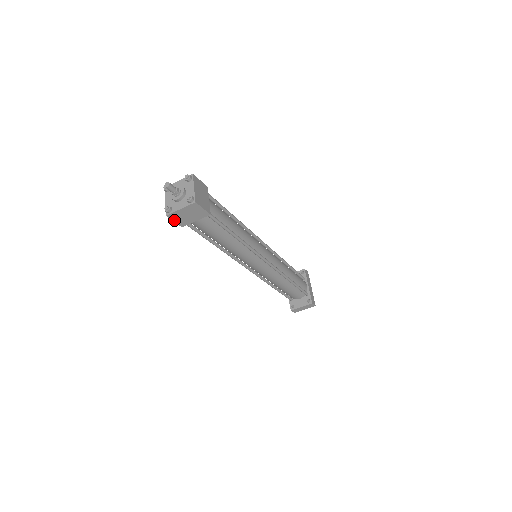
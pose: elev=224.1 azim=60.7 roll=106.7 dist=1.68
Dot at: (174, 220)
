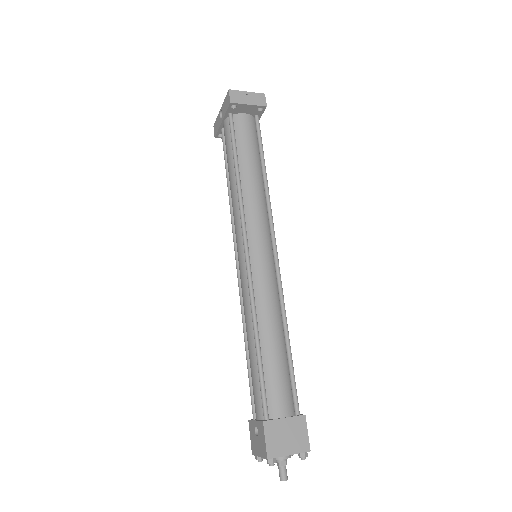
Dot at: (252, 440)
